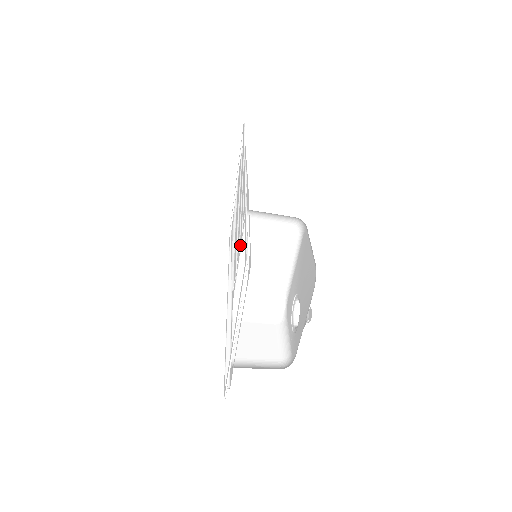
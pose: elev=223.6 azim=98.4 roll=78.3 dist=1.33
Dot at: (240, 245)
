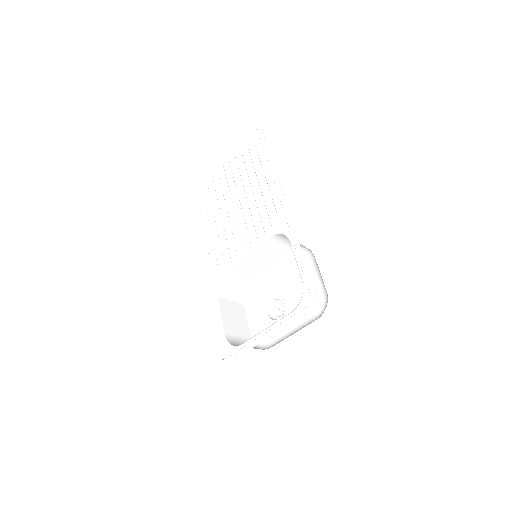
Dot at: (251, 246)
